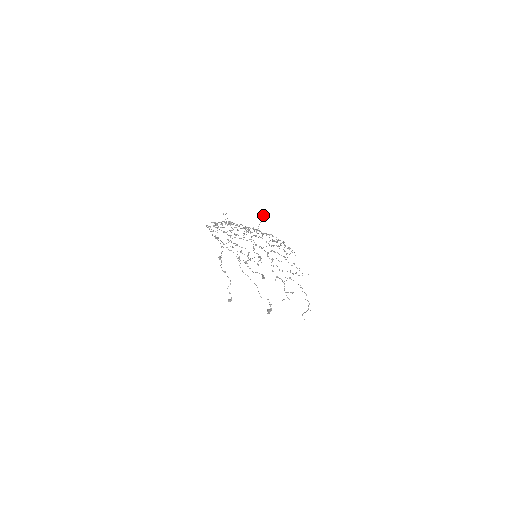
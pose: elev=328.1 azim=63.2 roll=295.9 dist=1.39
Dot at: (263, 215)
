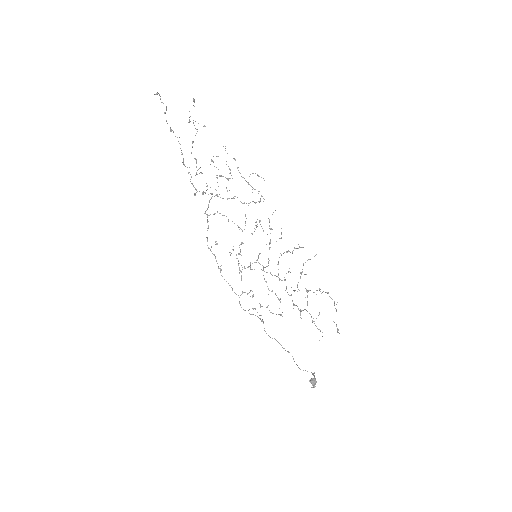
Dot at: (256, 221)
